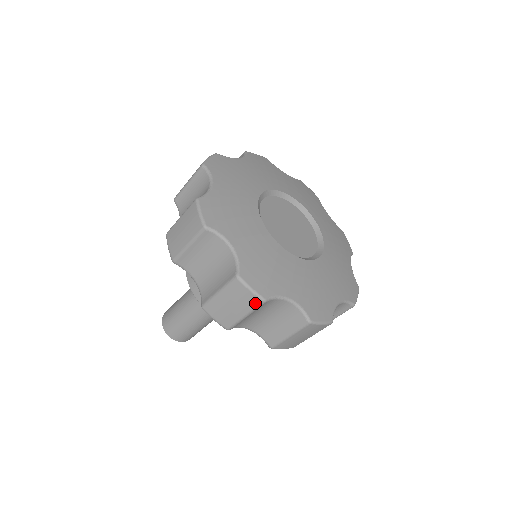
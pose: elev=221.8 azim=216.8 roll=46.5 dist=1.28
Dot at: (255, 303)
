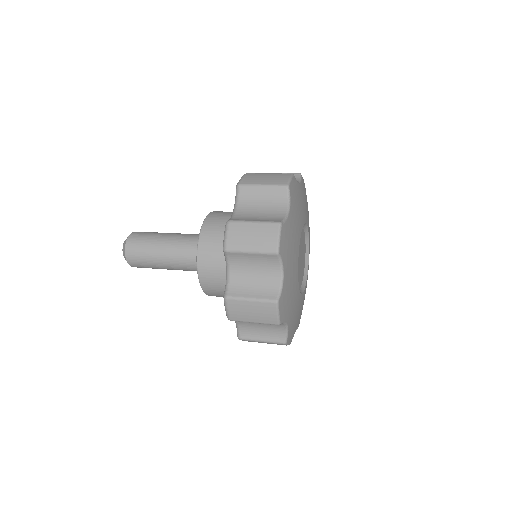
Dot at: (271, 322)
